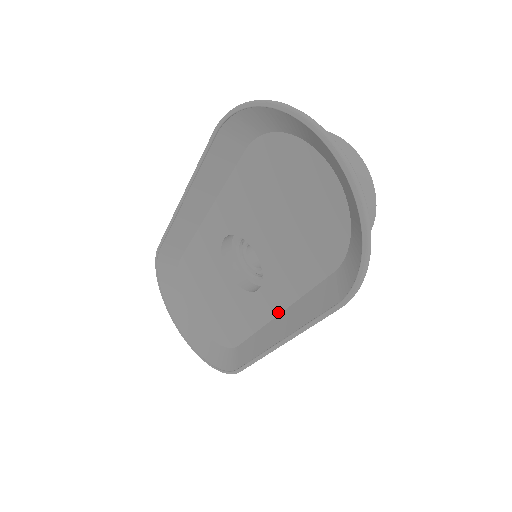
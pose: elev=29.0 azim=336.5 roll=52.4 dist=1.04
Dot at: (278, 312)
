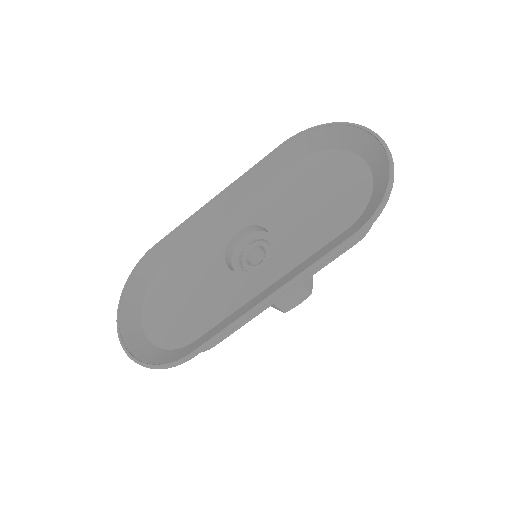
Dot at: (272, 282)
